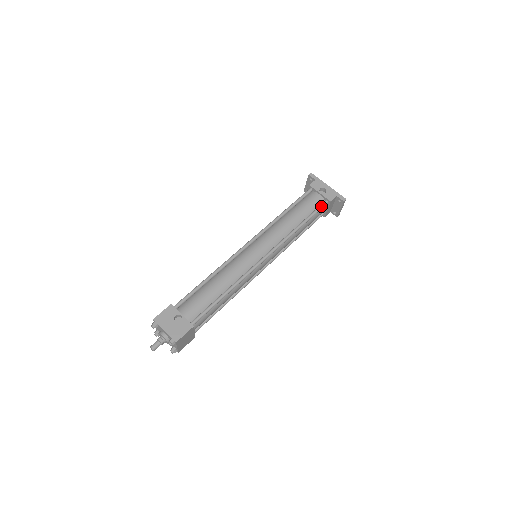
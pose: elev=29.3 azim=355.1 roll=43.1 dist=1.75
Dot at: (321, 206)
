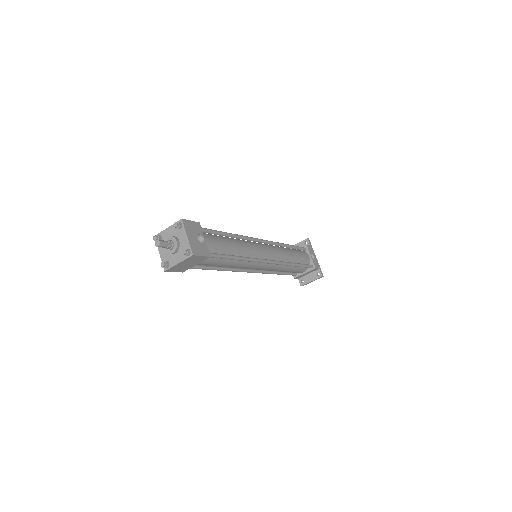
Dot at: (309, 265)
